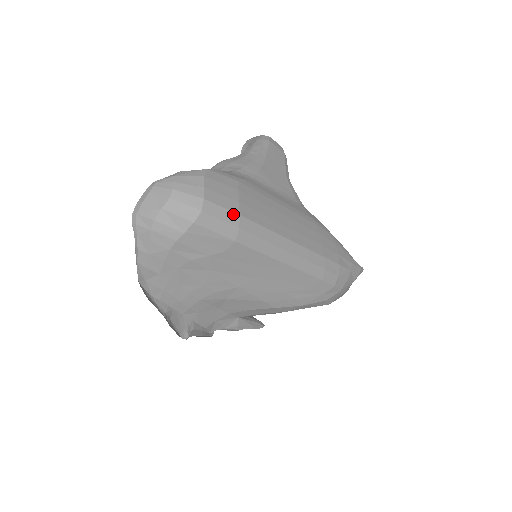
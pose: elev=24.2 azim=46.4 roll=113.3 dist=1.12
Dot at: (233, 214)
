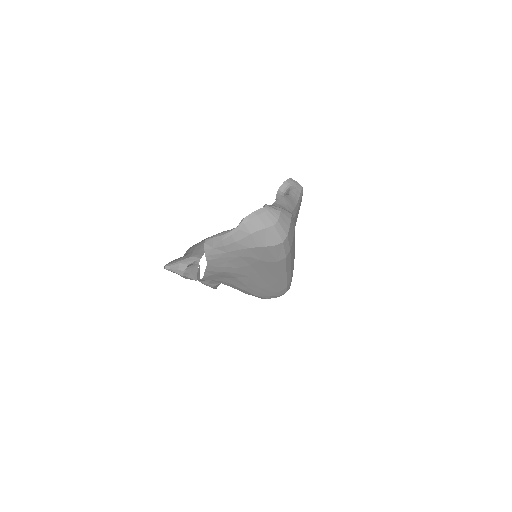
Dot at: (289, 248)
